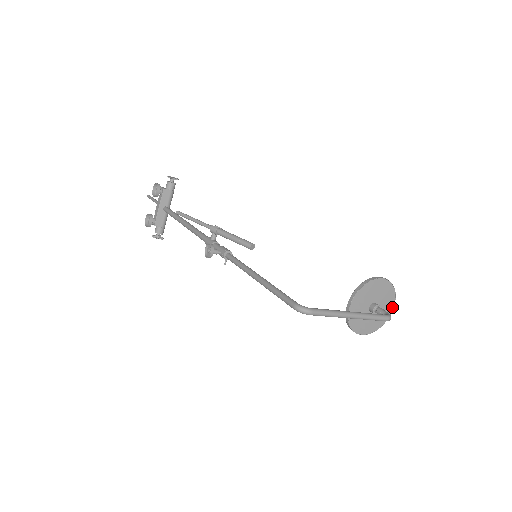
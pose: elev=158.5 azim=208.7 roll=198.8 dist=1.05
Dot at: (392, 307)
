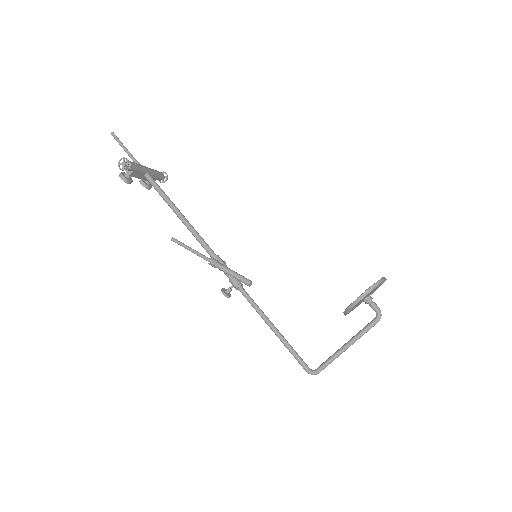
Dot at: (384, 281)
